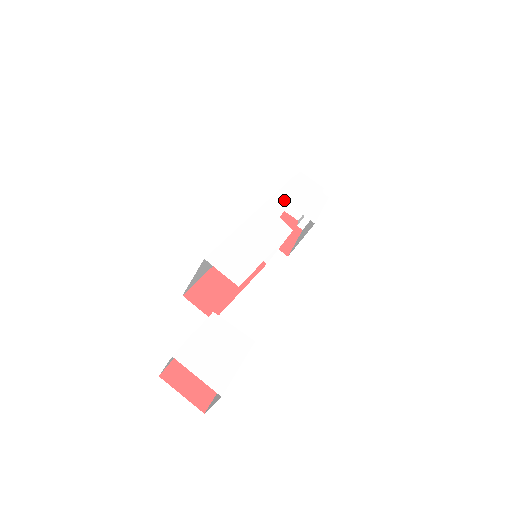
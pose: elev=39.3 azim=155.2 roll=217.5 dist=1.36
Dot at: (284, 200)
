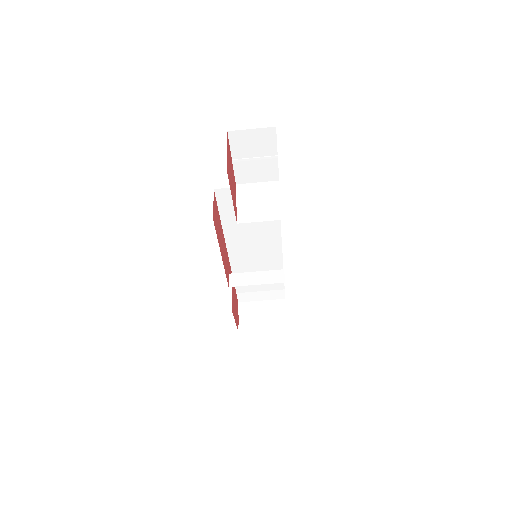
Dot at: occluded
